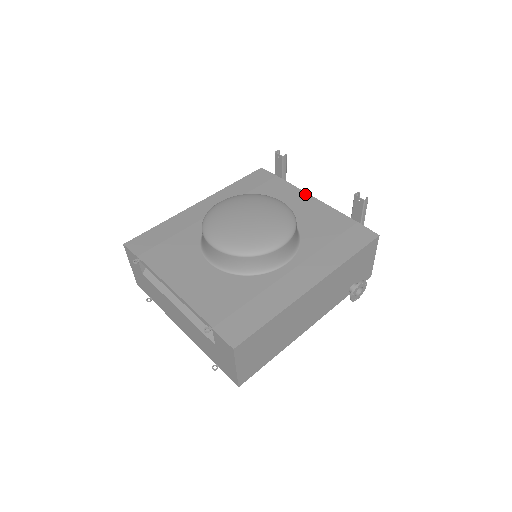
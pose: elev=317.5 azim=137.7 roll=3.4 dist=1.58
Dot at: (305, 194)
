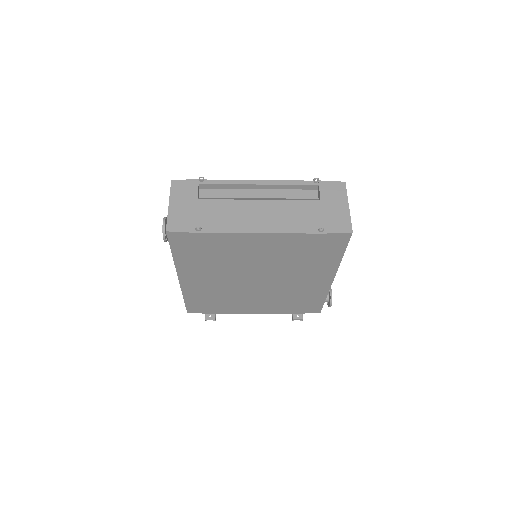
Dot at: occluded
